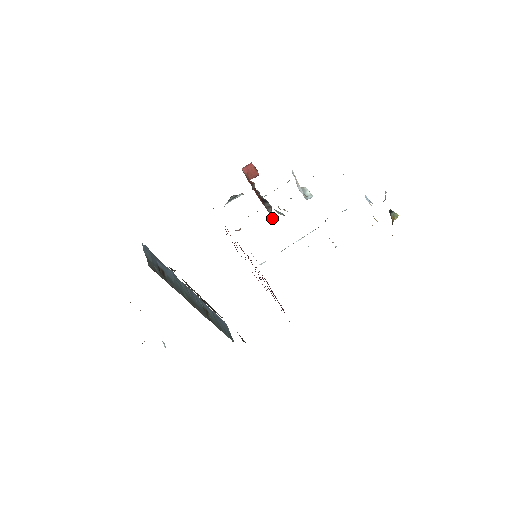
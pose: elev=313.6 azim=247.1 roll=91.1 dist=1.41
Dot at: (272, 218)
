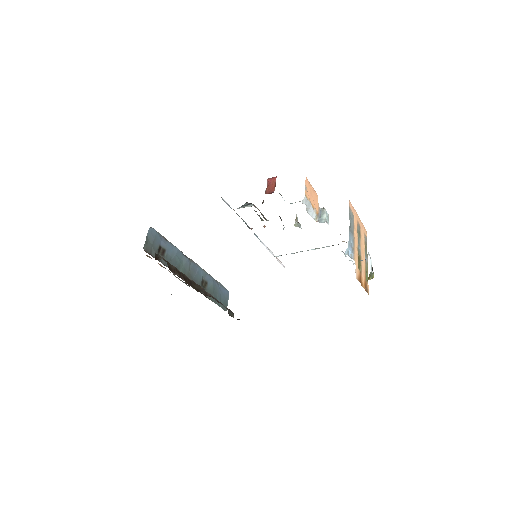
Dot at: (283, 228)
